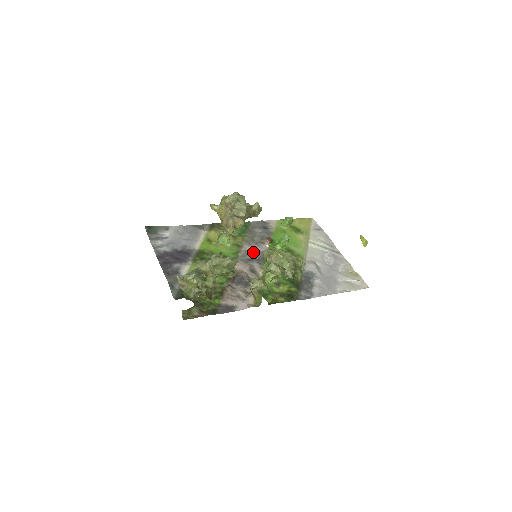
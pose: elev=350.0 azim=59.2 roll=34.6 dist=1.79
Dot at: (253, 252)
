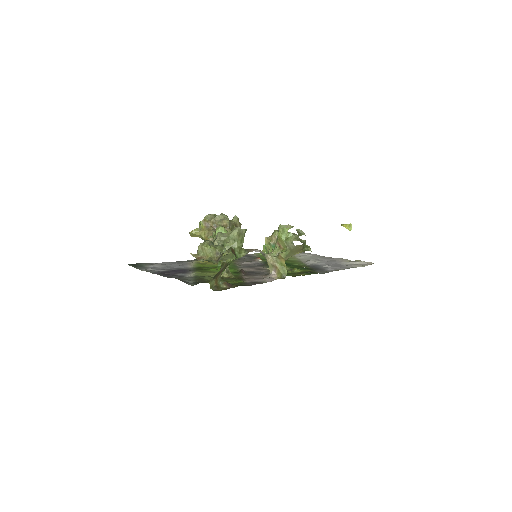
Dot at: (250, 264)
